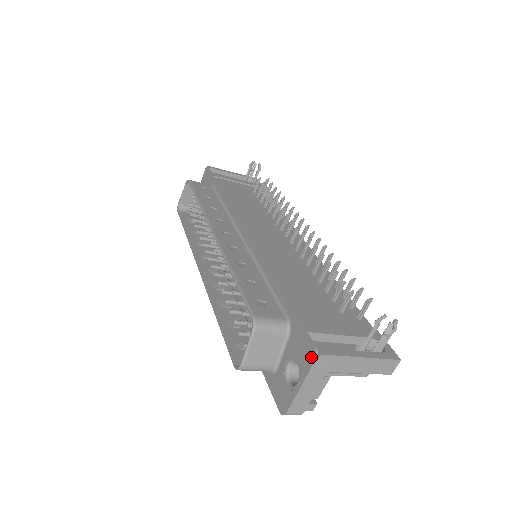
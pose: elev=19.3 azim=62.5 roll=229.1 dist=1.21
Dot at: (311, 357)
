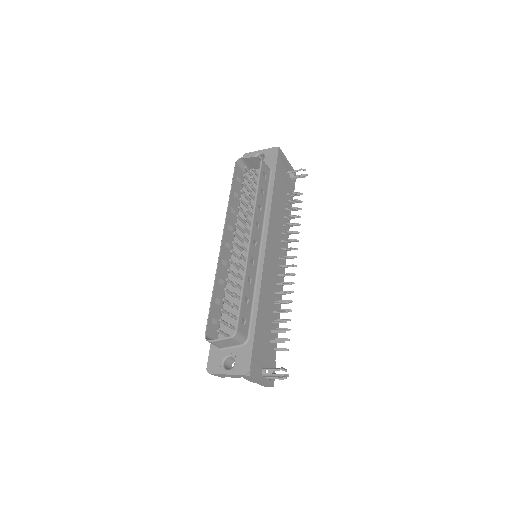
Dot at: (245, 371)
